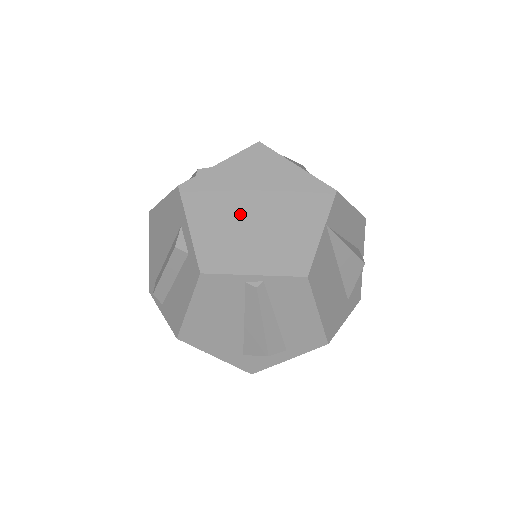
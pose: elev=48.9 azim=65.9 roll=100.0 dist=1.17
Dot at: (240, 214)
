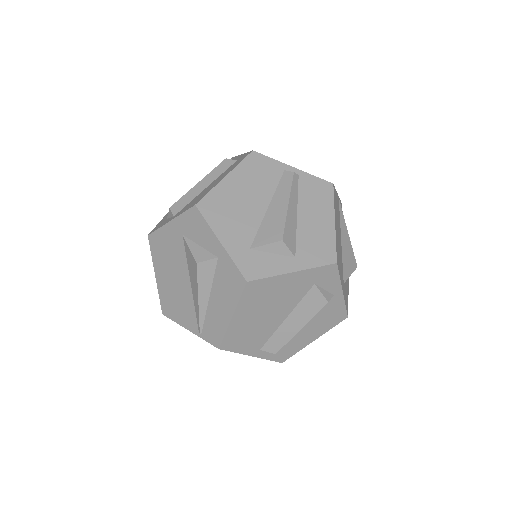
Dot at: occluded
